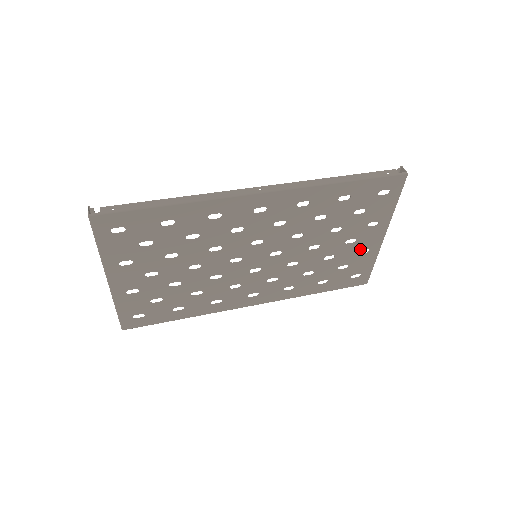
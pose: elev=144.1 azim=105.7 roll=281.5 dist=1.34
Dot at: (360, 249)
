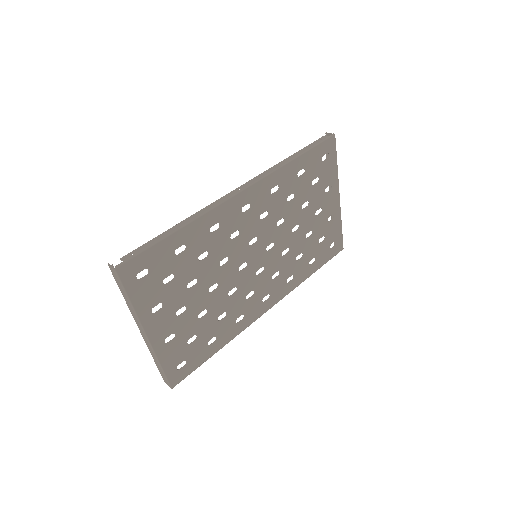
Dot at: (327, 217)
